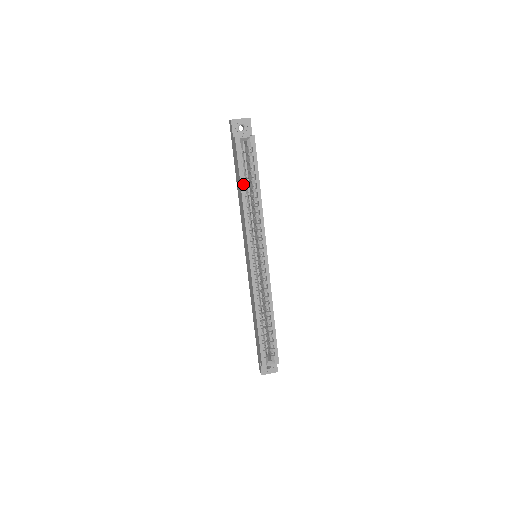
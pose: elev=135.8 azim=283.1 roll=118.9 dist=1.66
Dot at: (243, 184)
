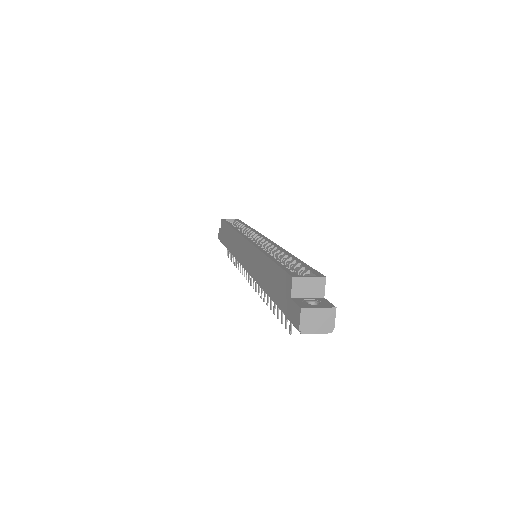
Dot at: (231, 225)
